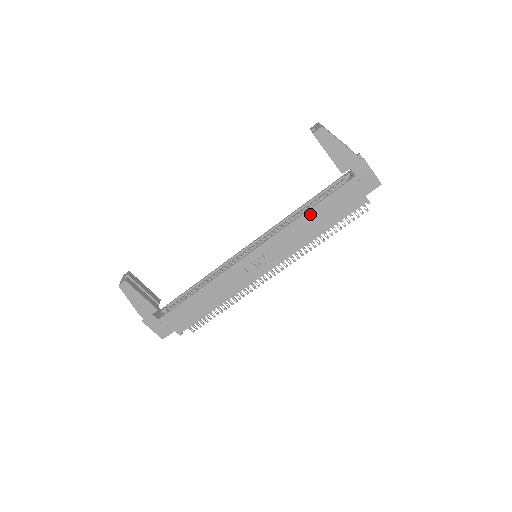
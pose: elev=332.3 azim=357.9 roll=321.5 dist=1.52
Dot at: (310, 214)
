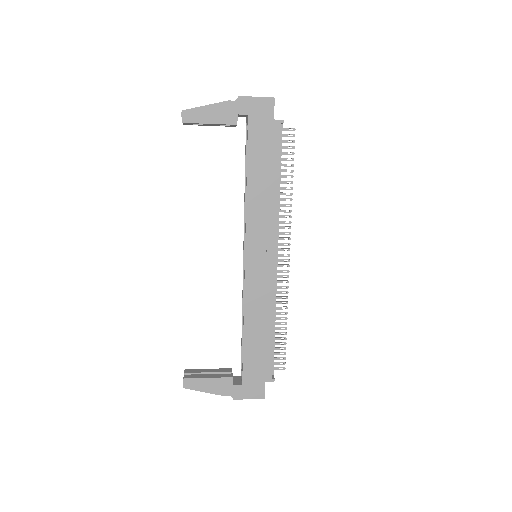
Dot at: (251, 179)
